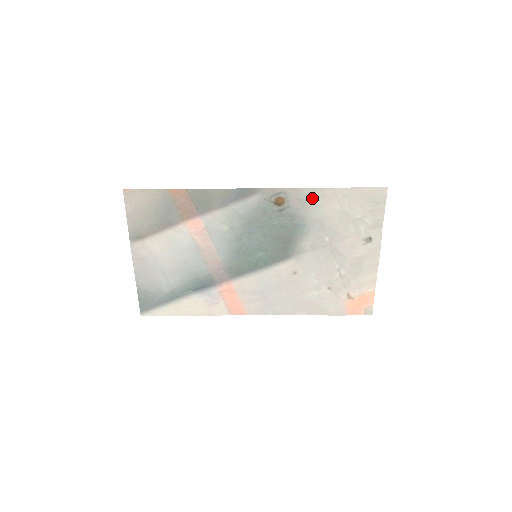
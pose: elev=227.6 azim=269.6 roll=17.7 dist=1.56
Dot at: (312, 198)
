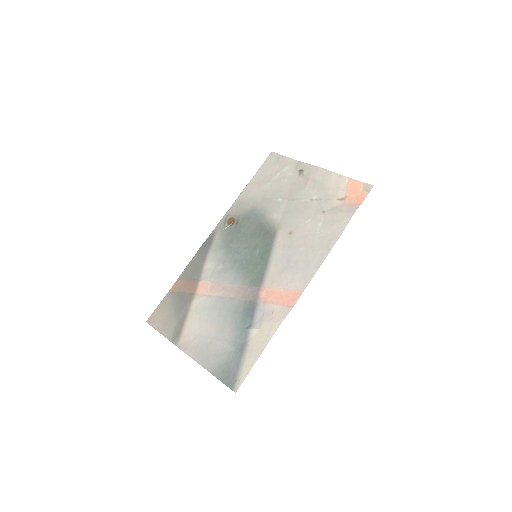
Dot at: (244, 199)
